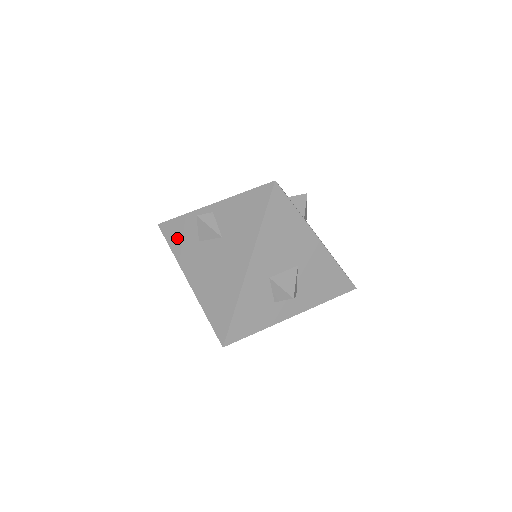
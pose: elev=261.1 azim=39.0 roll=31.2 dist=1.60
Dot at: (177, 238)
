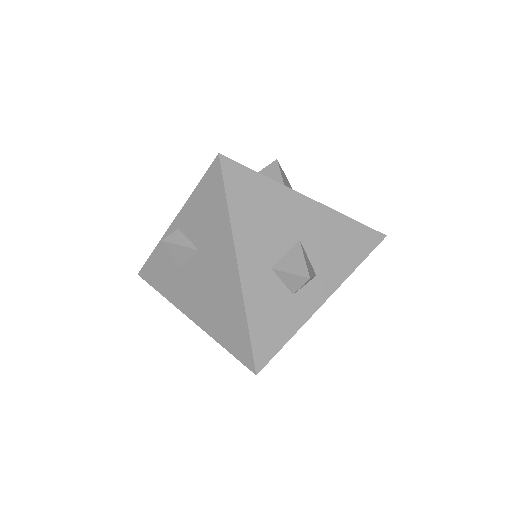
Dot at: (160, 278)
